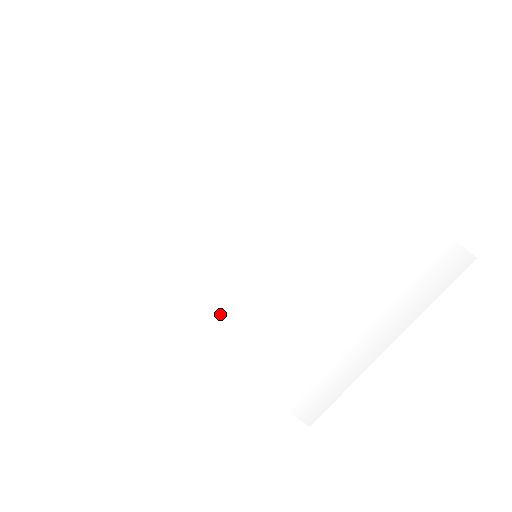
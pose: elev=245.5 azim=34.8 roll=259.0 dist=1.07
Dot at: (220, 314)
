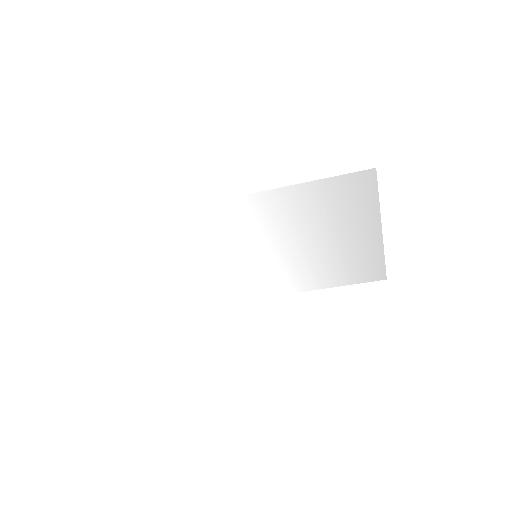
Dot at: (276, 281)
